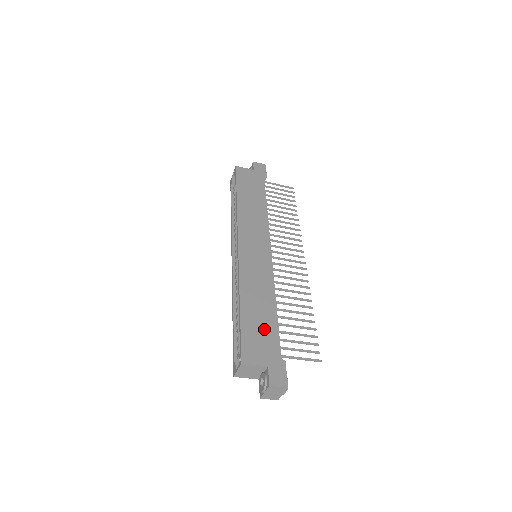
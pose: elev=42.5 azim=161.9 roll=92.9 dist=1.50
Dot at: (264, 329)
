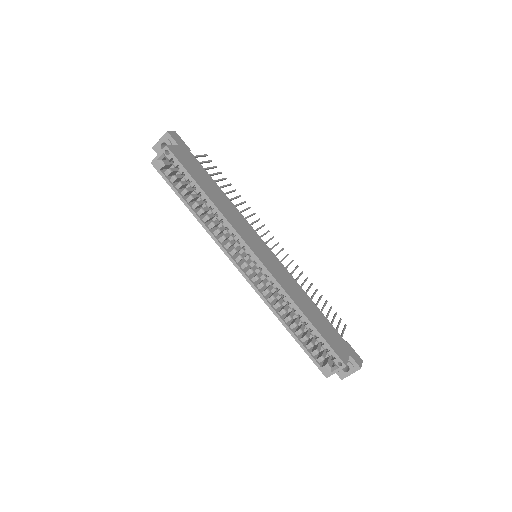
Dot at: (326, 326)
